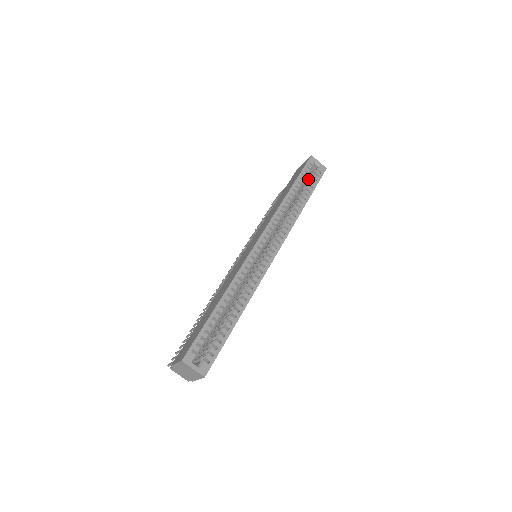
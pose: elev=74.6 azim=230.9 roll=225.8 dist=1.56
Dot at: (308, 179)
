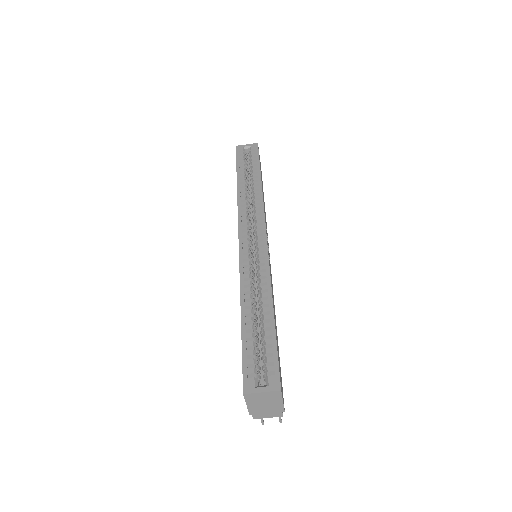
Dot at: occluded
